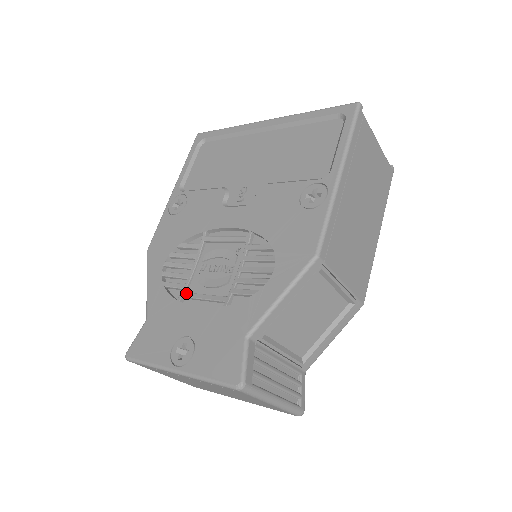
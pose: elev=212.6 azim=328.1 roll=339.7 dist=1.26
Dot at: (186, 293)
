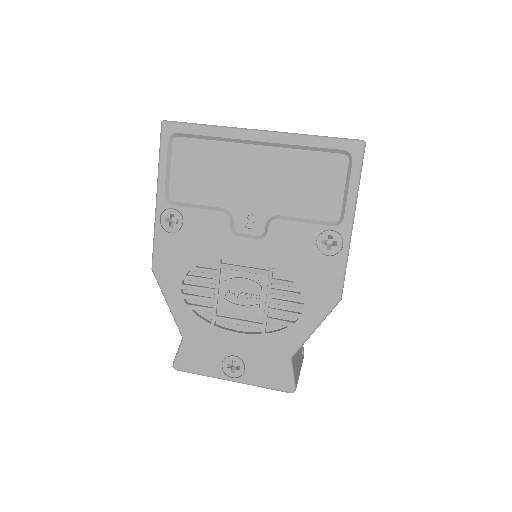
Dot at: (218, 318)
